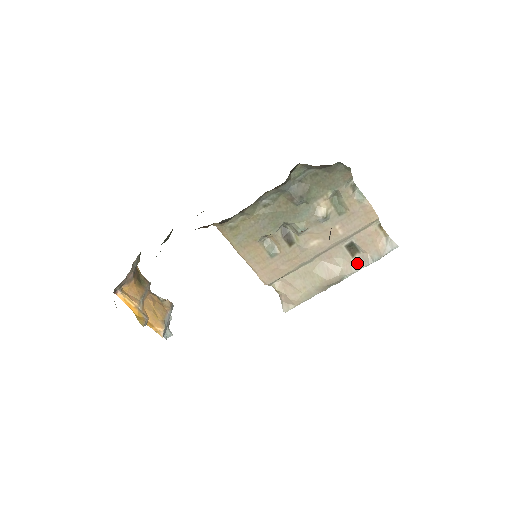
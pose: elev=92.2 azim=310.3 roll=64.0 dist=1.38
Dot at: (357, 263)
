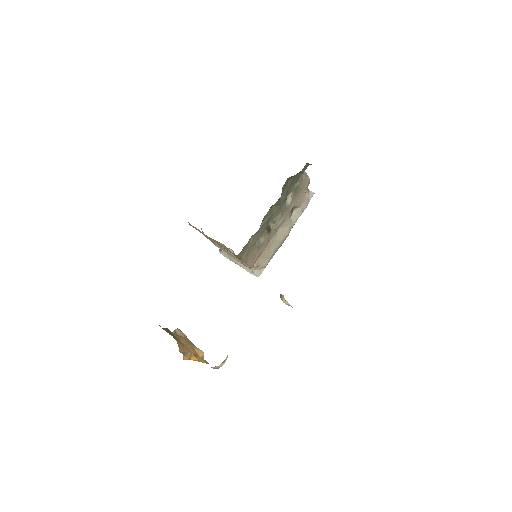
Dot at: (295, 217)
